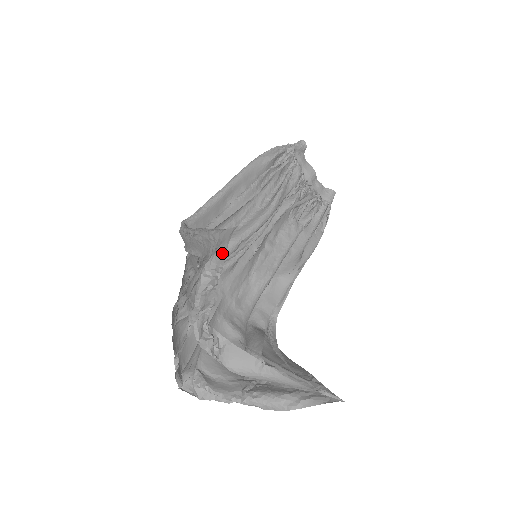
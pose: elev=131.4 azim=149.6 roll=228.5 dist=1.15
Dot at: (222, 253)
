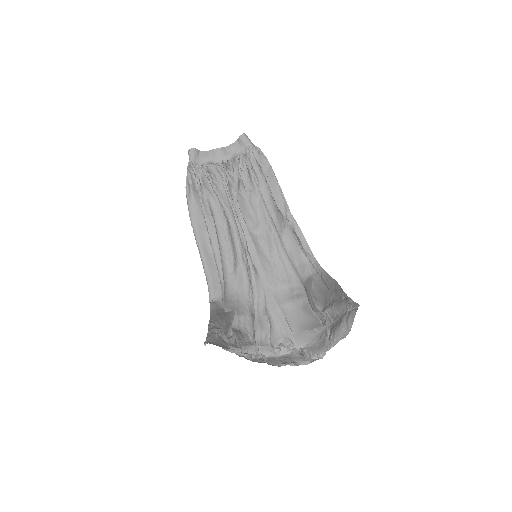
Dot at: occluded
